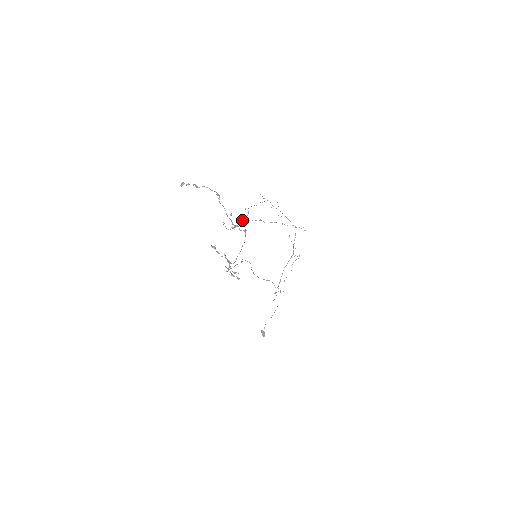
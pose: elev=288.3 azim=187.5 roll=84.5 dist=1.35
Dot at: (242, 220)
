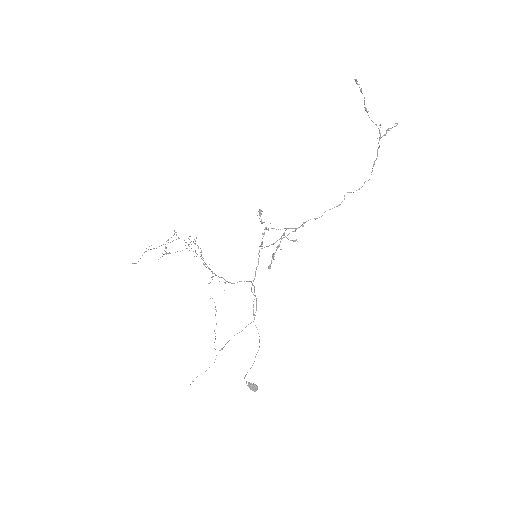
Dot at: (386, 132)
